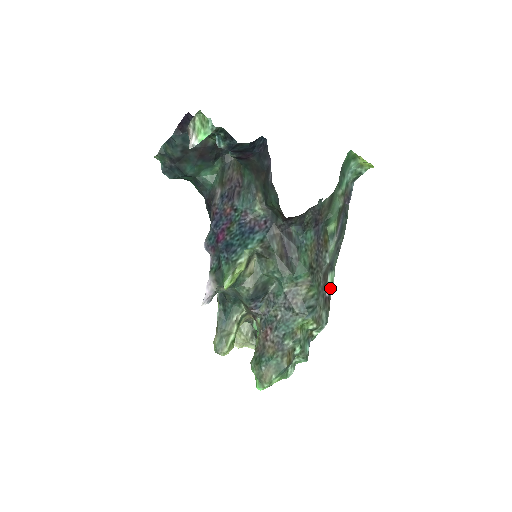
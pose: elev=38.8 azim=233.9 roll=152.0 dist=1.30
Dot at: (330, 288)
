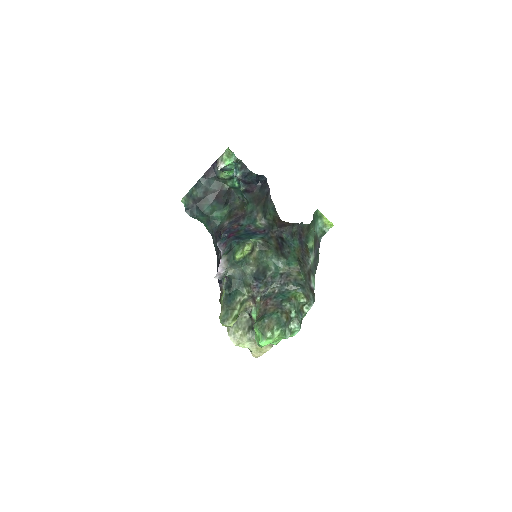
Dot at: (313, 285)
